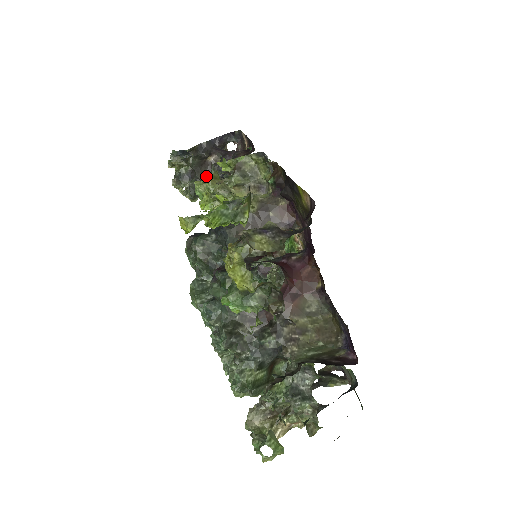
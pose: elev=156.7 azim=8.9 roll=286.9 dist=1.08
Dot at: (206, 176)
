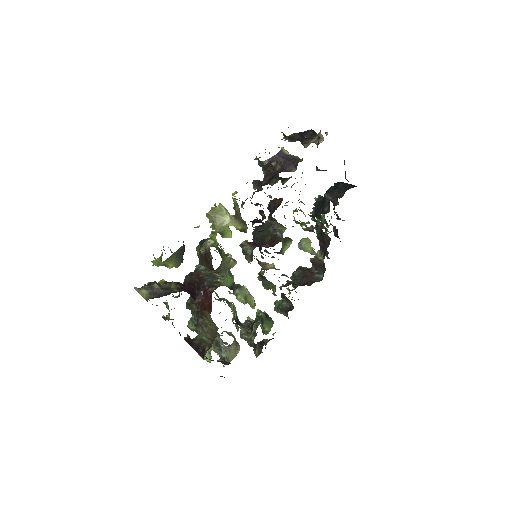
Dot at: (216, 206)
